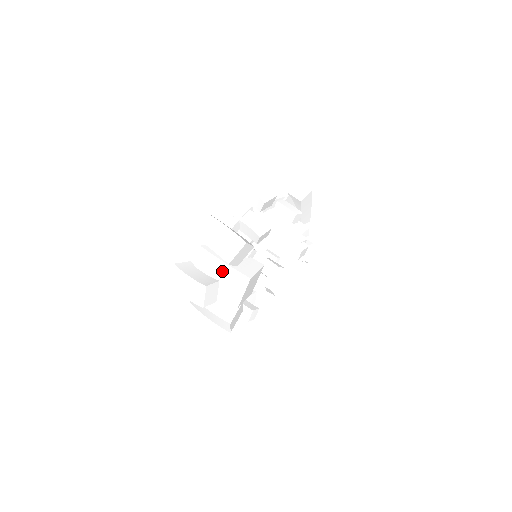
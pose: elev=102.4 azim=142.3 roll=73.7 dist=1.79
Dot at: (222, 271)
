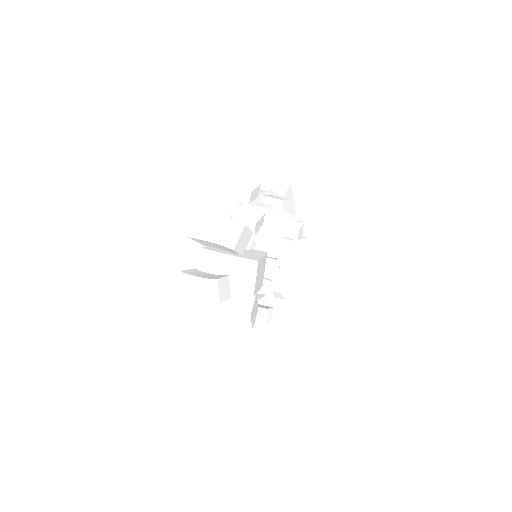
Dot at: (228, 264)
